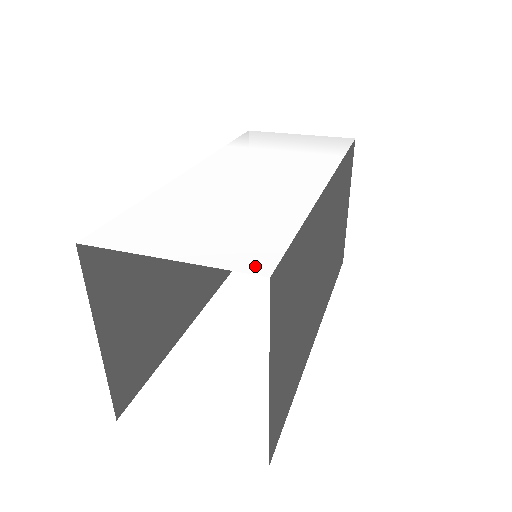
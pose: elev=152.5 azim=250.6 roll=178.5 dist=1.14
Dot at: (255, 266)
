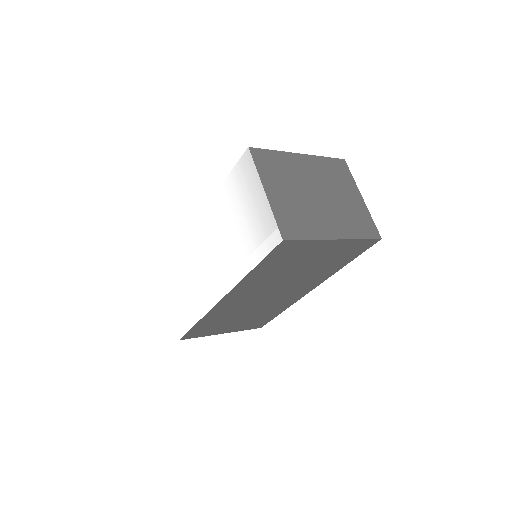
Dot at: (179, 332)
